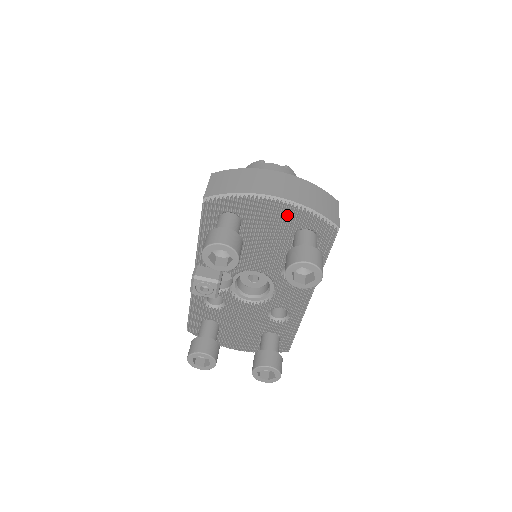
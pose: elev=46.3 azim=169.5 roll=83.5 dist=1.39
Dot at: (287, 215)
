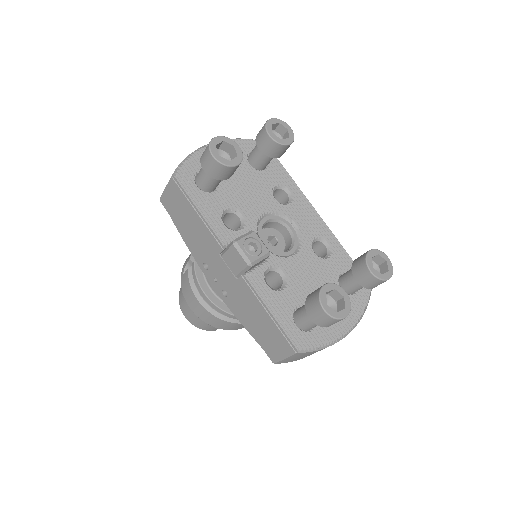
Dot at: occluded
